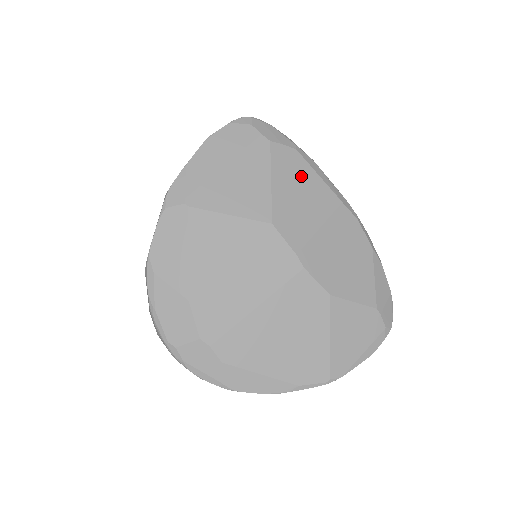
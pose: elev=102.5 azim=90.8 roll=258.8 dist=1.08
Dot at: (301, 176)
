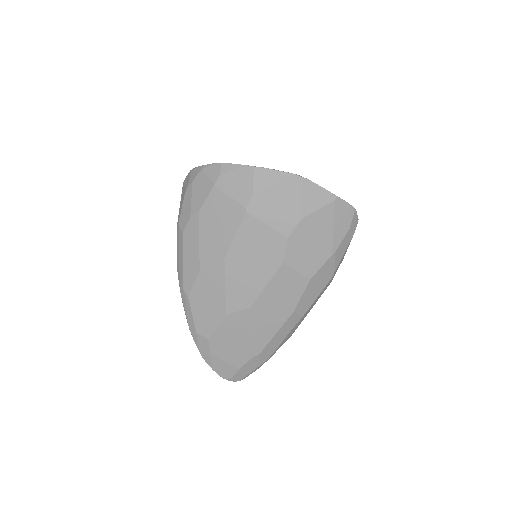
Dot at: occluded
